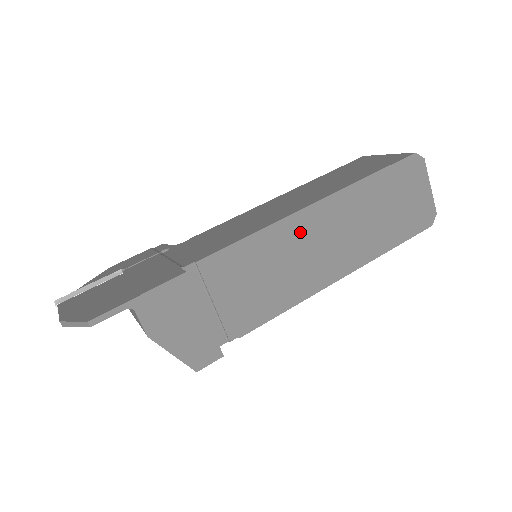
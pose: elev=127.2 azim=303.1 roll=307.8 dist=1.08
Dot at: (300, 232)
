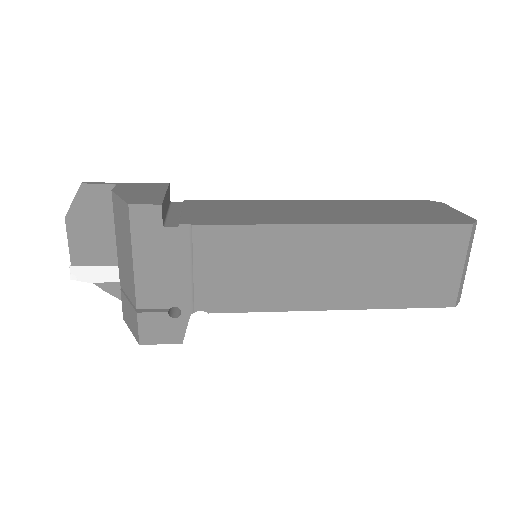
Dot at: (288, 205)
